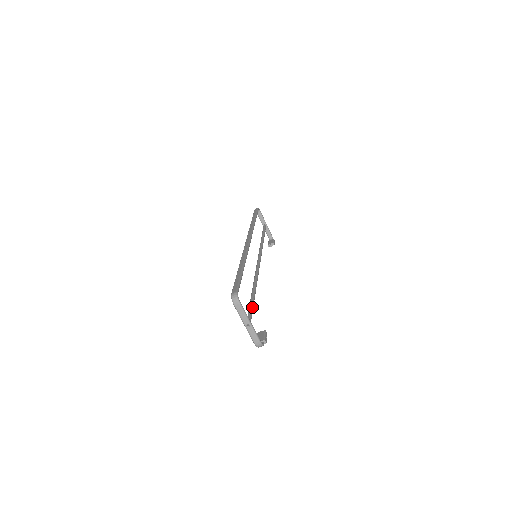
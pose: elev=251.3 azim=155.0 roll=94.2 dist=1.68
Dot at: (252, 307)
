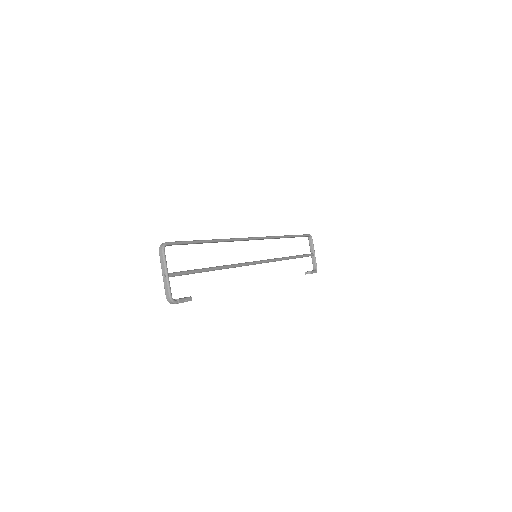
Dot at: (189, 271)
